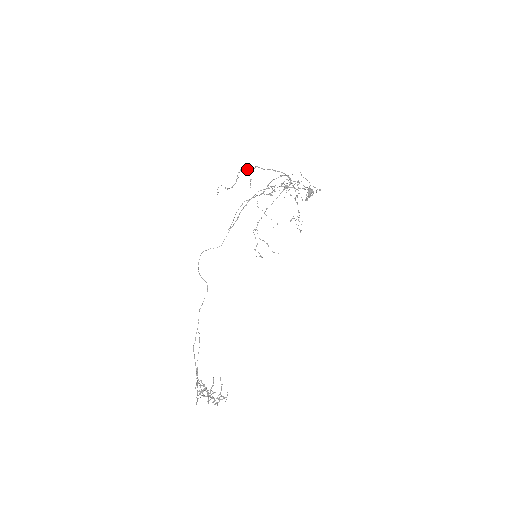
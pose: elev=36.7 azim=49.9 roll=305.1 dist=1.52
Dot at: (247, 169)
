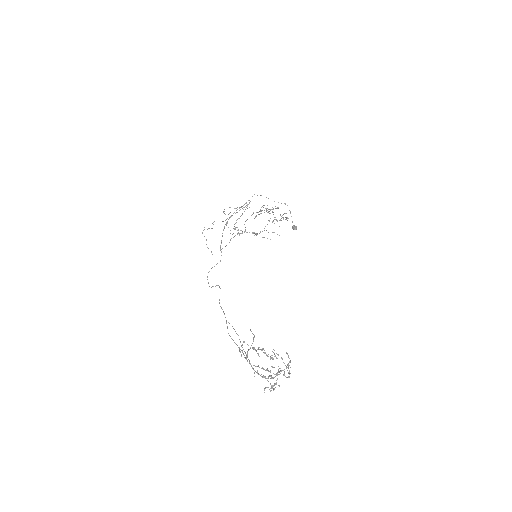
Dot at: occluded
